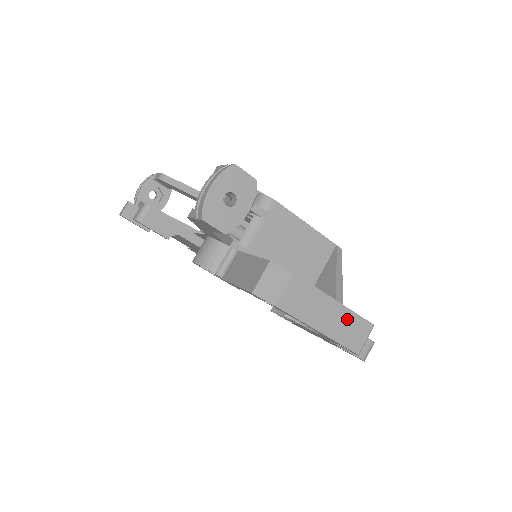
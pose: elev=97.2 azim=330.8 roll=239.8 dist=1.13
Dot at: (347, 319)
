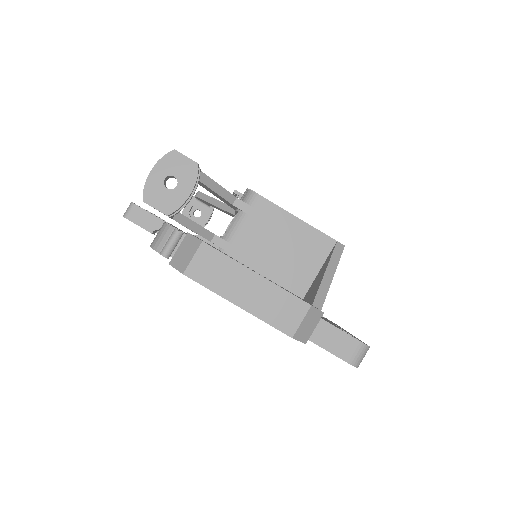
Dot at: (273, 295)
